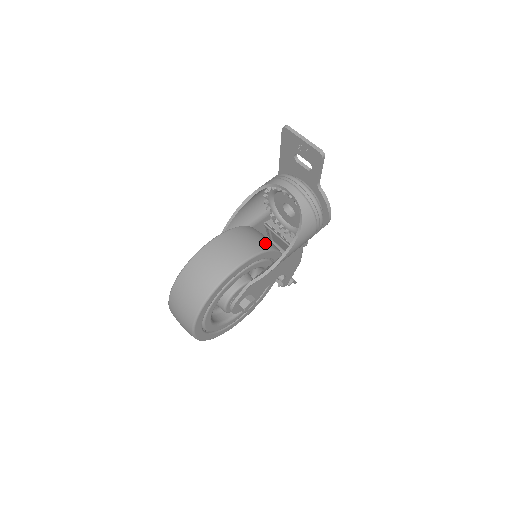
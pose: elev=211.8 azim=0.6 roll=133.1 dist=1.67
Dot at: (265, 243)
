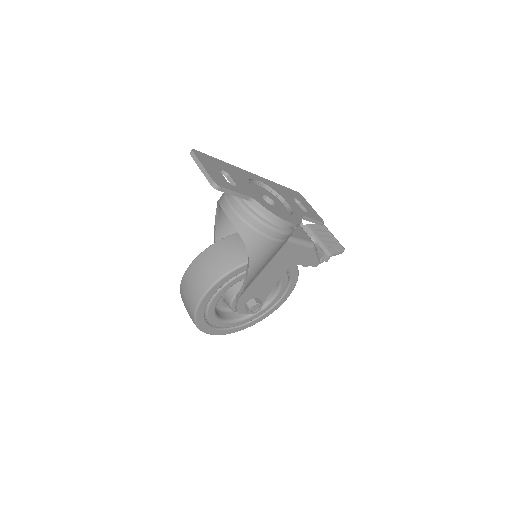
Dot at: (236, 258)
